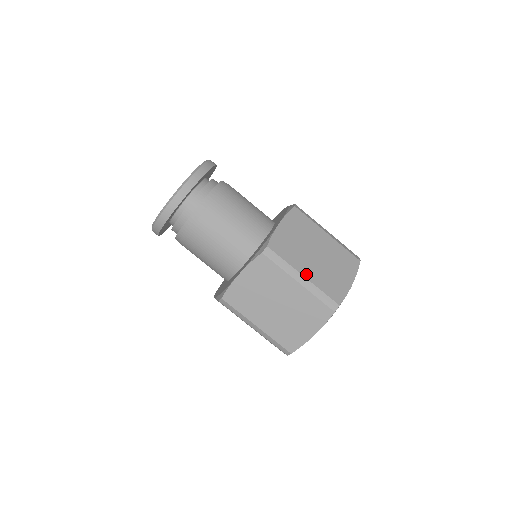
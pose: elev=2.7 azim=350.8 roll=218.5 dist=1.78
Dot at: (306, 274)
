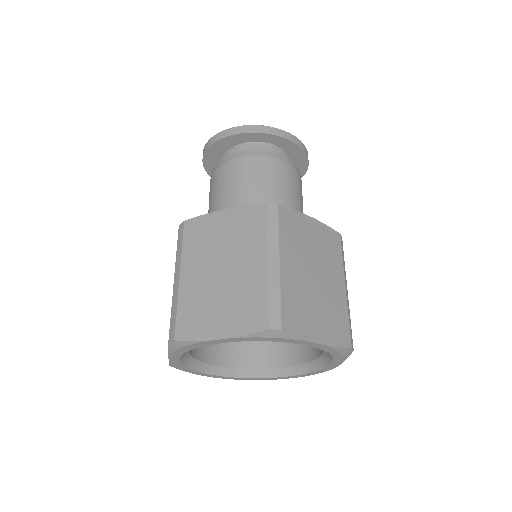
Dot at: (284, 266)
